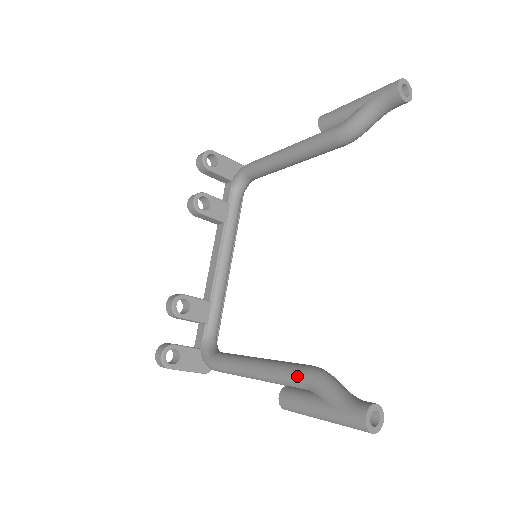
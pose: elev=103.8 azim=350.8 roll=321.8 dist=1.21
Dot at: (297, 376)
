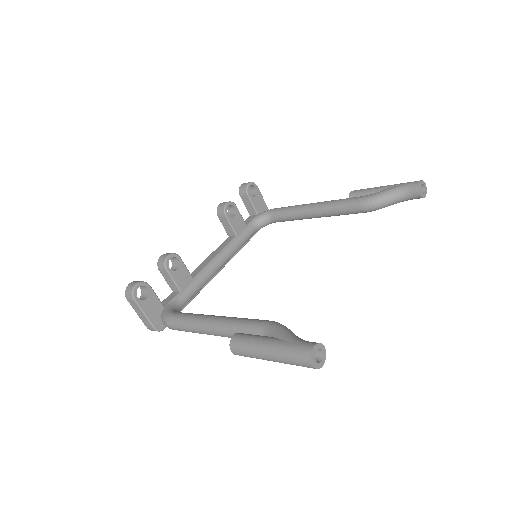
Dot at: (259, 323)
